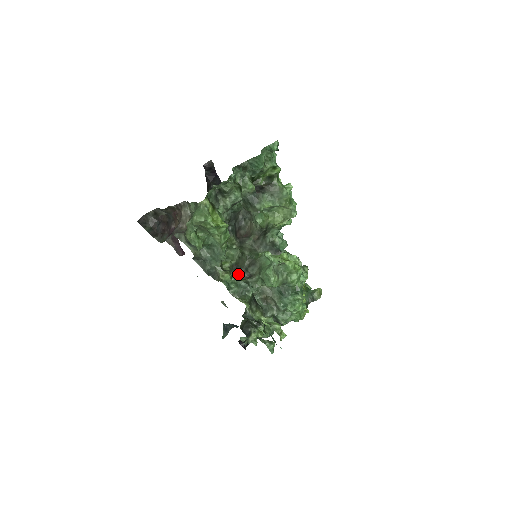
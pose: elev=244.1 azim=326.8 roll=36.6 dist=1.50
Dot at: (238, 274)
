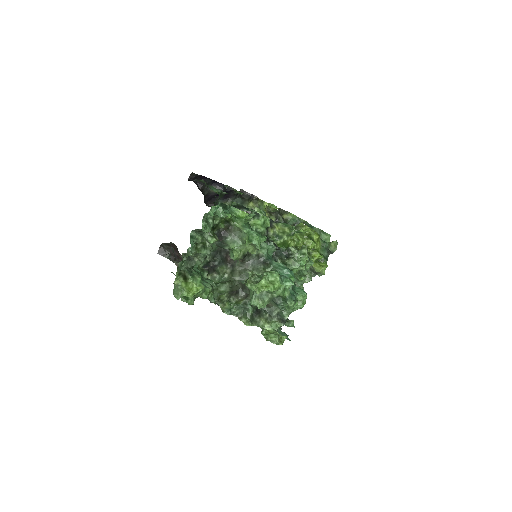
Dot at: (237, 295)
